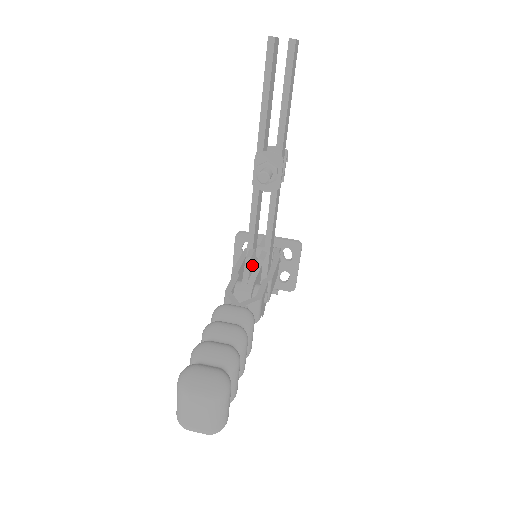
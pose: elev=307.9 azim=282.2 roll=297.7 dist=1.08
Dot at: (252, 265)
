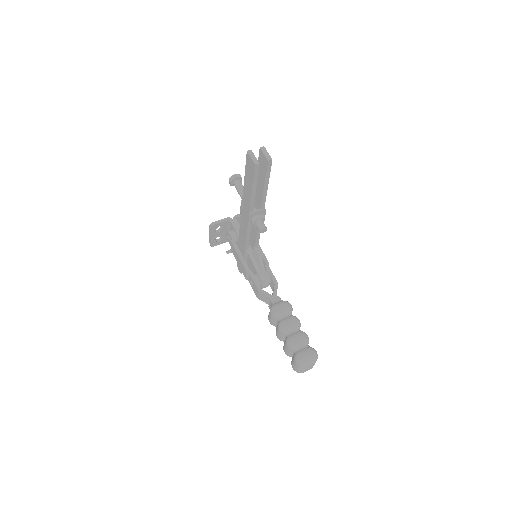
Dot at: (256, 262)
